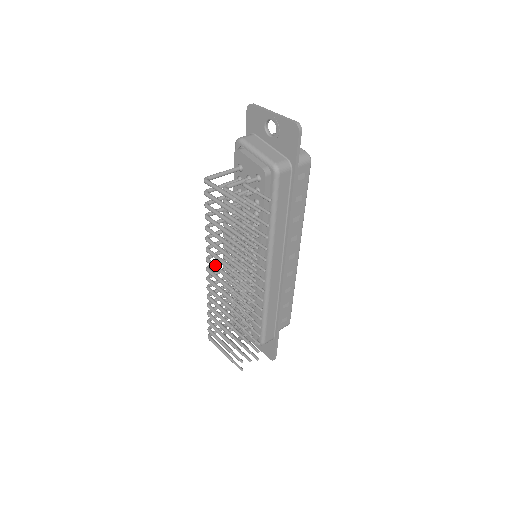
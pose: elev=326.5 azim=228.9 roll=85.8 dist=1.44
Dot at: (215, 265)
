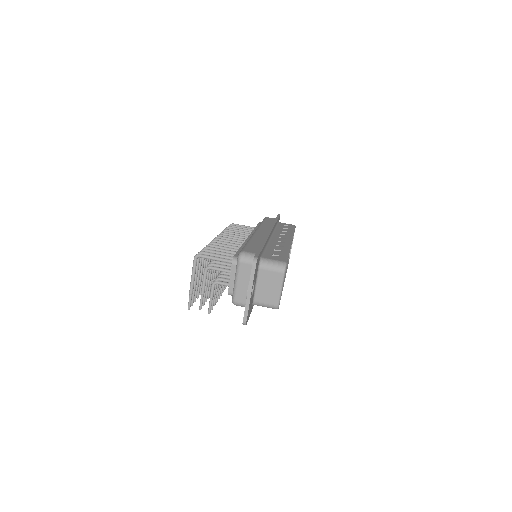
Dot at: occluded
